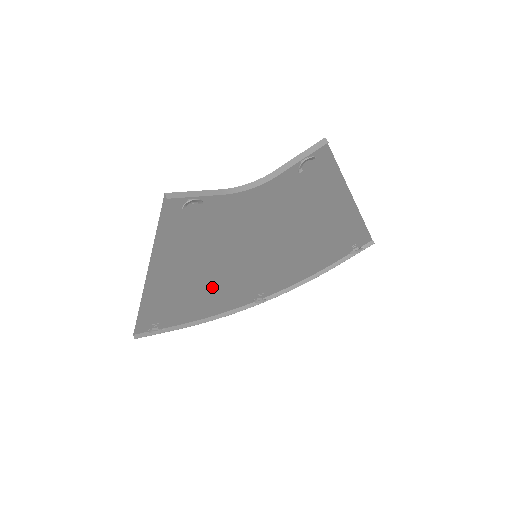
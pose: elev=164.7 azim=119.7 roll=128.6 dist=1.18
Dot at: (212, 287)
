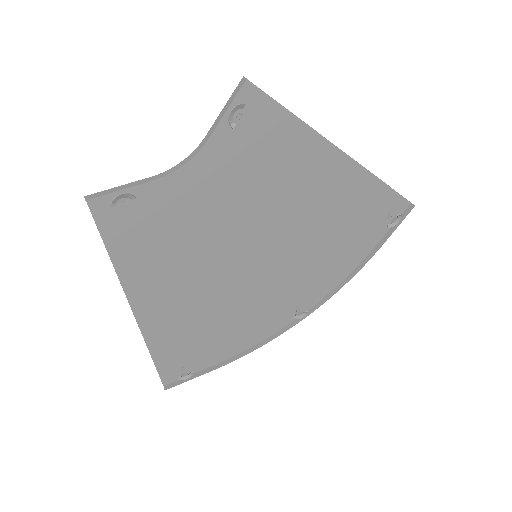
Dot at: (225, 308)
